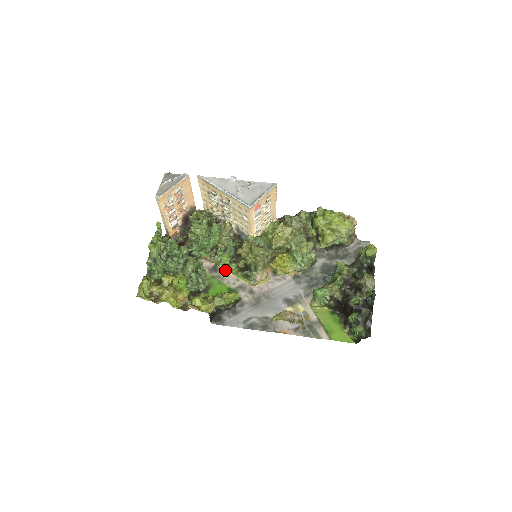
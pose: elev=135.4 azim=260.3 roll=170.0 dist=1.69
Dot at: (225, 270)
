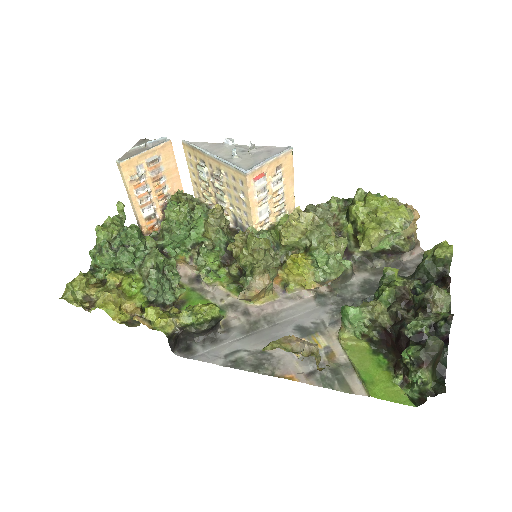
Dot at: (209, 277)
